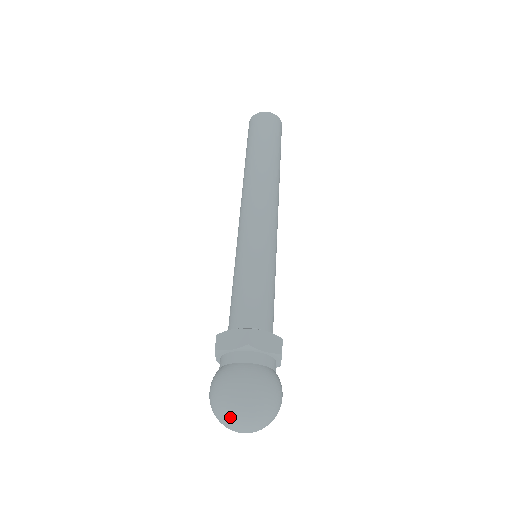
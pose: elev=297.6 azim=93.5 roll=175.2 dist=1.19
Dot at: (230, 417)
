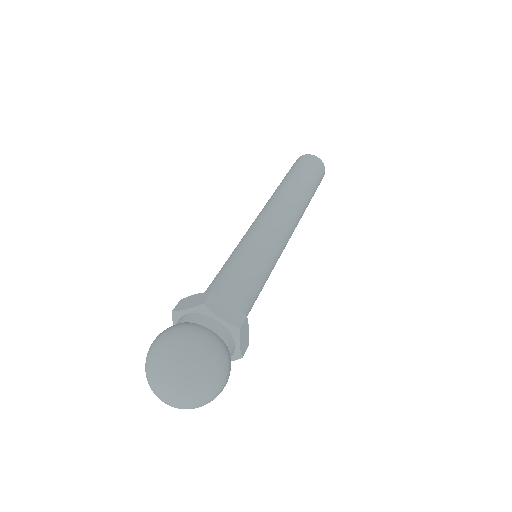
Dot at: (155, 370)
